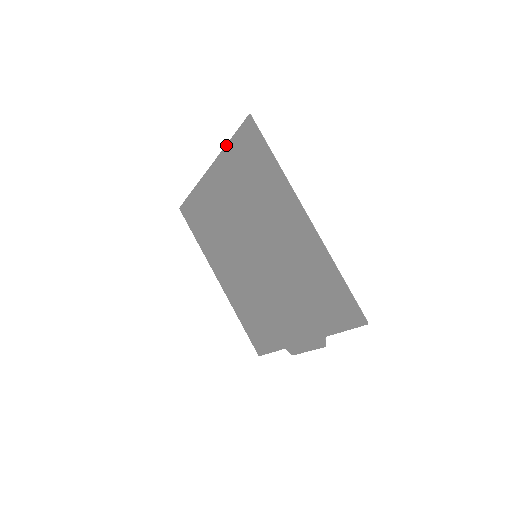
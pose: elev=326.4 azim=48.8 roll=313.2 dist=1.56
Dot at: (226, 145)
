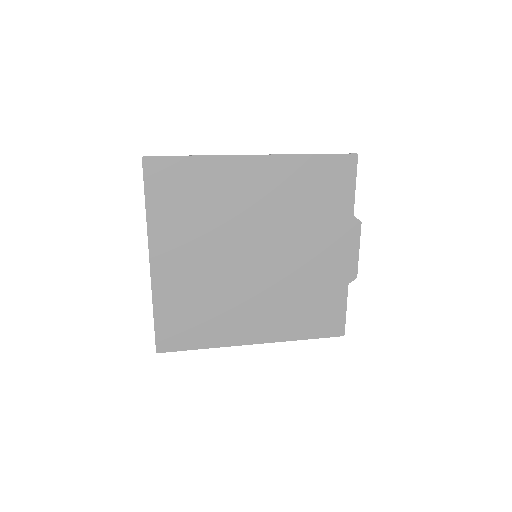
Dot at: (146, 213)
